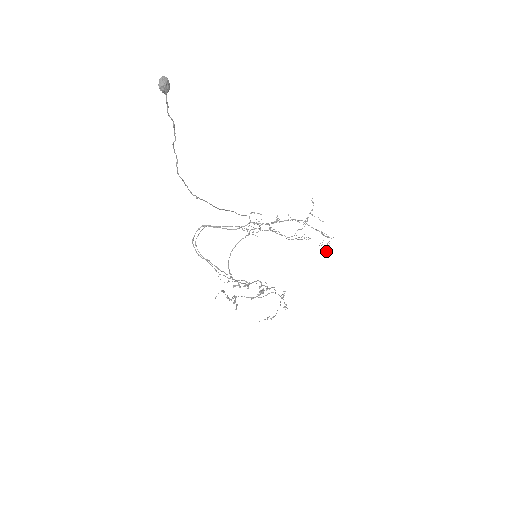
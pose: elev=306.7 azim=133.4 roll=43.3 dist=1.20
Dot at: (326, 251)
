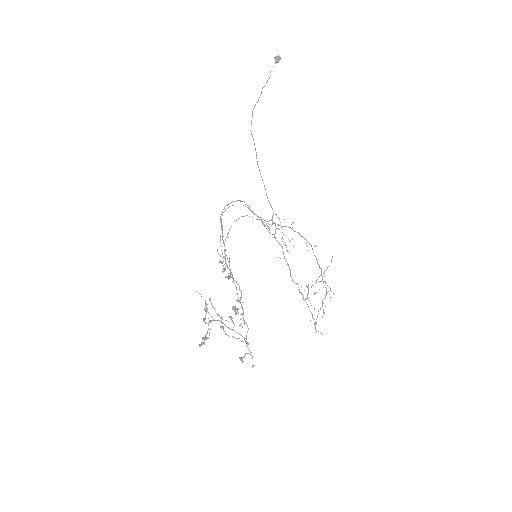
Dot at: occluded
